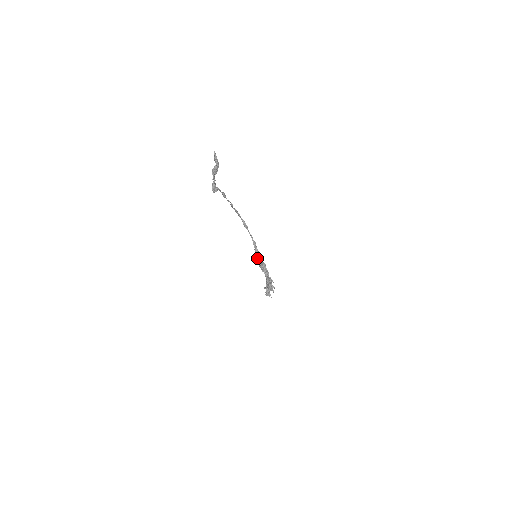
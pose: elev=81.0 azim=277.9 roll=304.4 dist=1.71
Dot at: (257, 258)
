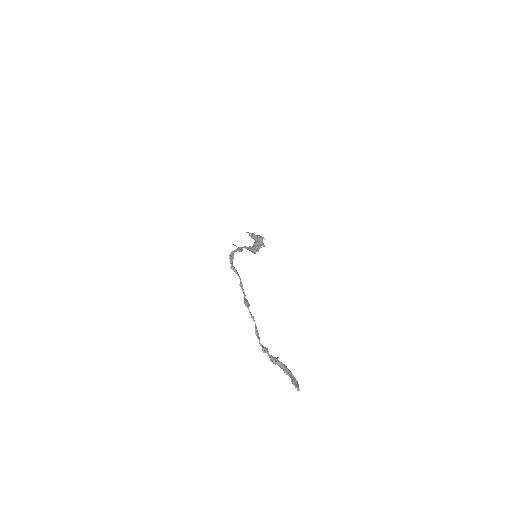
Dot at: occluded
